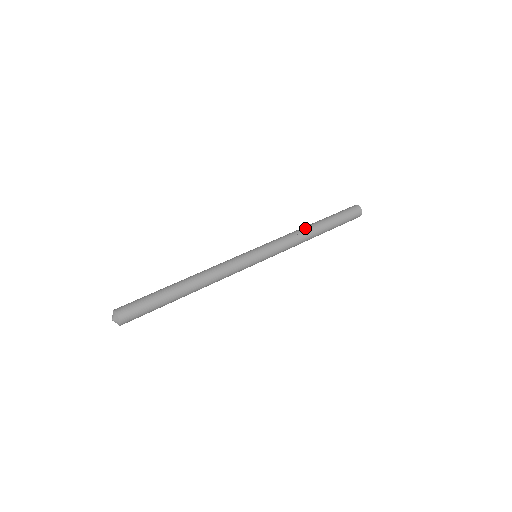
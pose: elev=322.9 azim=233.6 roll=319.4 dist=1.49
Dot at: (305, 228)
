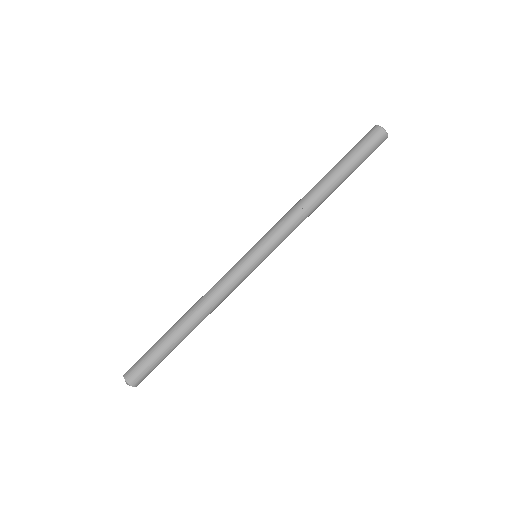
Dot at: (307, 194)
